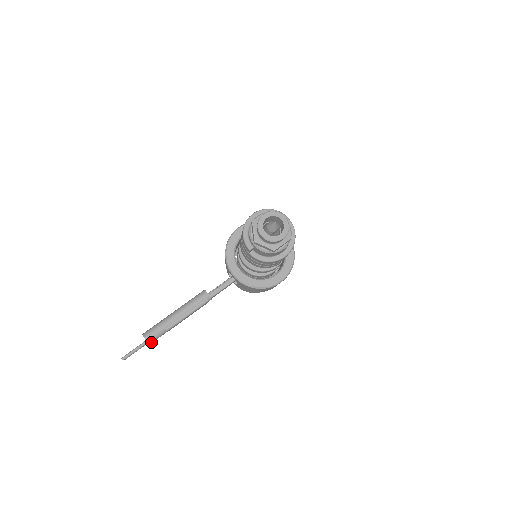
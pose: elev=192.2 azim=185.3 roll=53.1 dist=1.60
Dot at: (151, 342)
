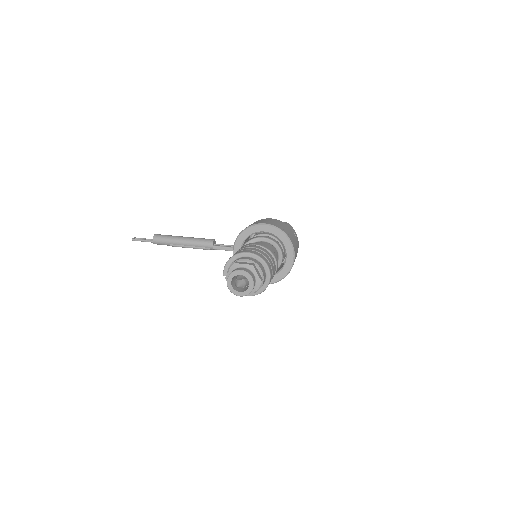
Dot at: occluded
